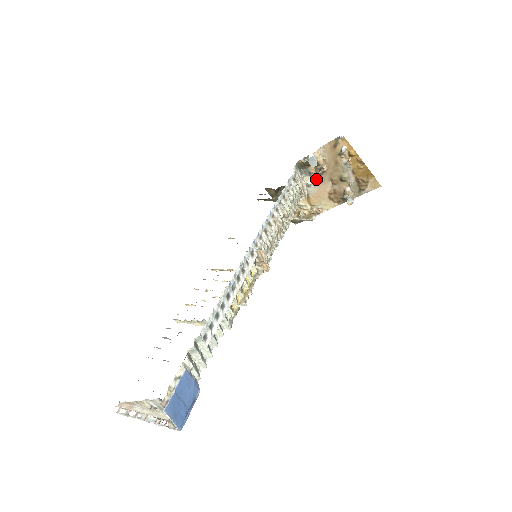
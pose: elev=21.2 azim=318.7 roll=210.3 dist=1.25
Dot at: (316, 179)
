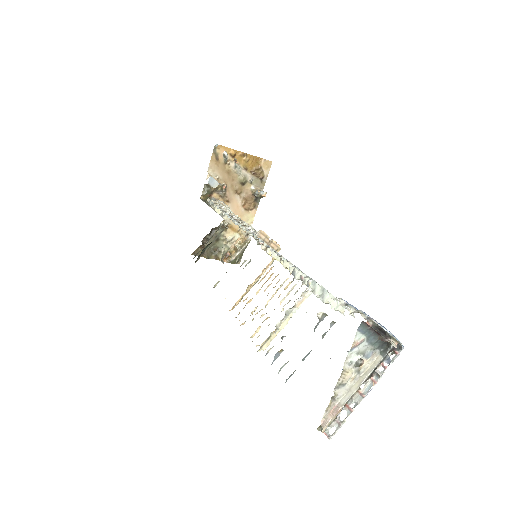
Dot at: occluded
